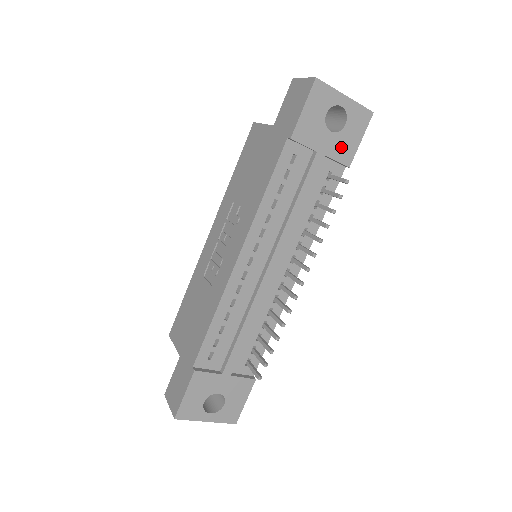
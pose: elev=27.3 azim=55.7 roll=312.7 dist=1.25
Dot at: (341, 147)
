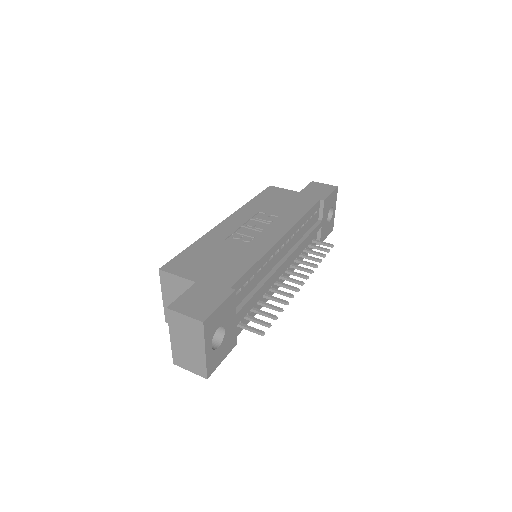
Dot at: (324, 231)
